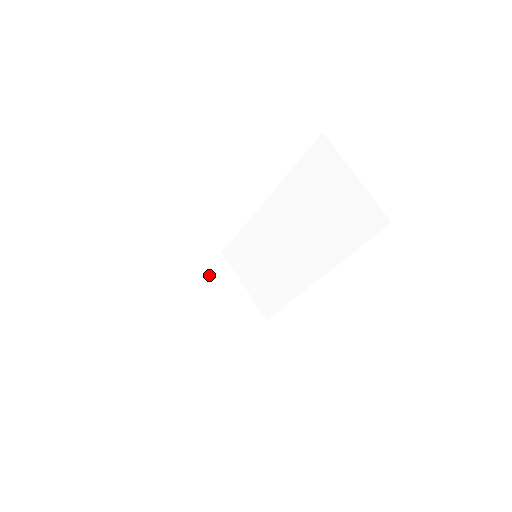
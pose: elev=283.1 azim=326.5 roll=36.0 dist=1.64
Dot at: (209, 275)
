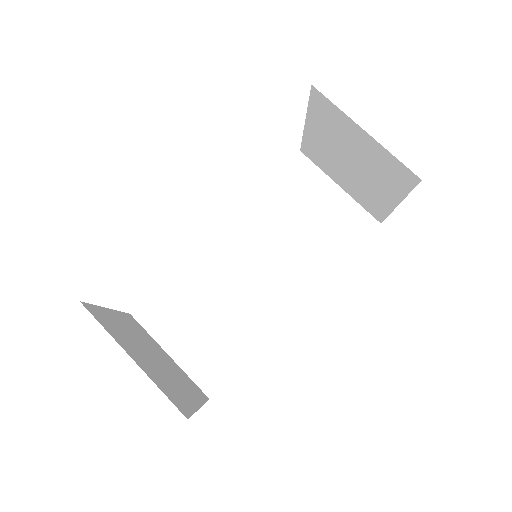
Dot at: (133, 328)
